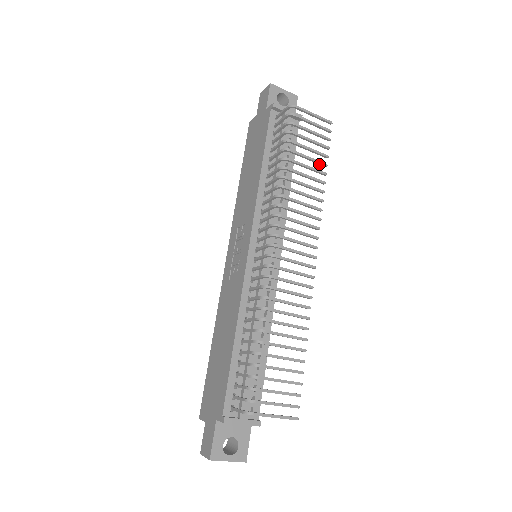
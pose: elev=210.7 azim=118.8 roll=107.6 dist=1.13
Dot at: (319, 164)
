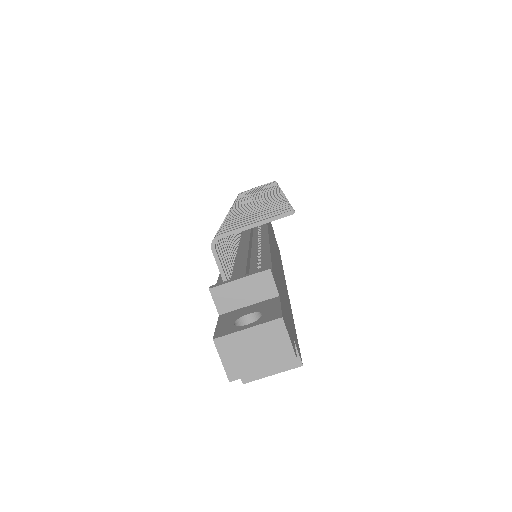
Dot at: occluded
